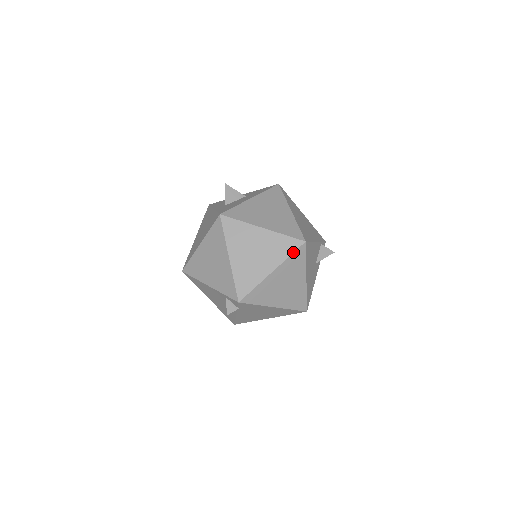
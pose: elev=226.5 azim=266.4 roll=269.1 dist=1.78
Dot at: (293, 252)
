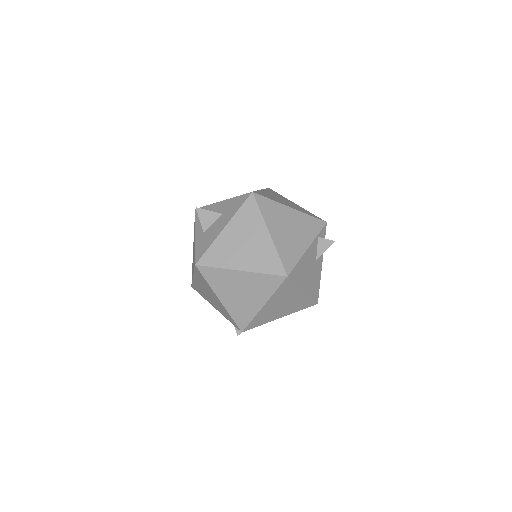
Dot at: (278, 287)
